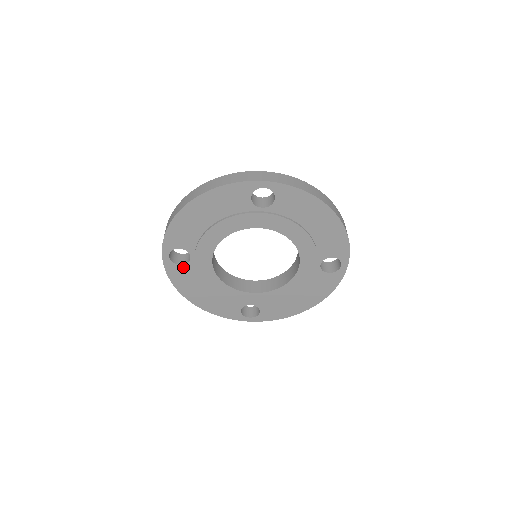
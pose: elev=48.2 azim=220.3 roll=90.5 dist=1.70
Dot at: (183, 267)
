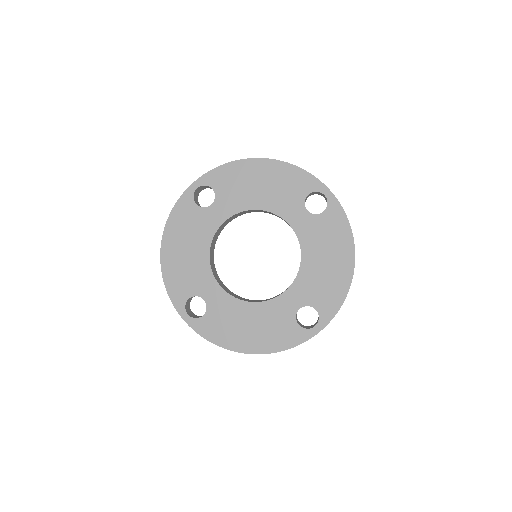
Dot at: (195, 208)
